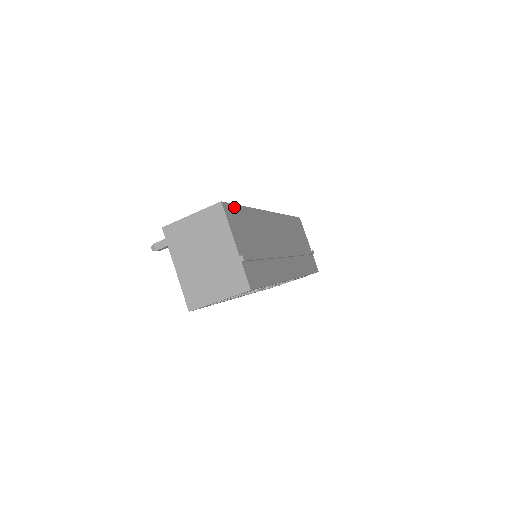
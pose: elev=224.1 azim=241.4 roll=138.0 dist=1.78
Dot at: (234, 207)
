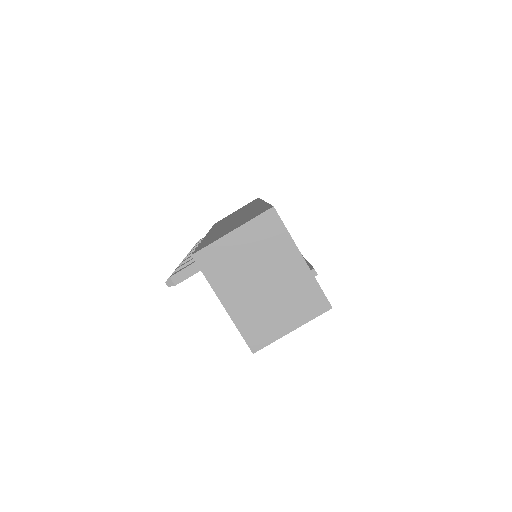
Dot at: occluded
